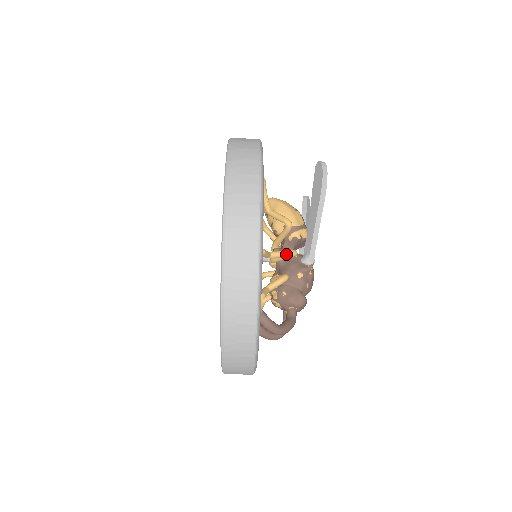
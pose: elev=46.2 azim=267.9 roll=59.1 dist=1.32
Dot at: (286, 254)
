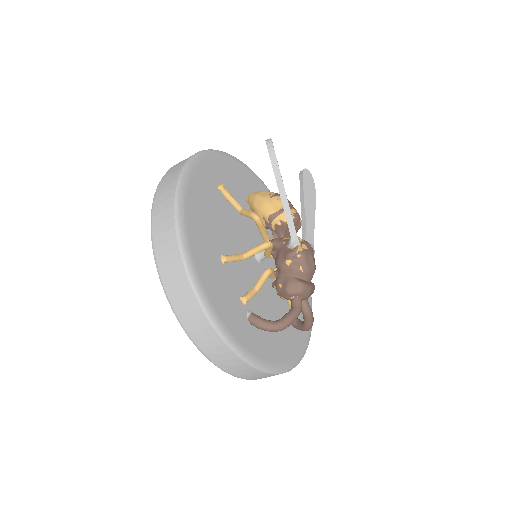
Dot at: (258, 249)
